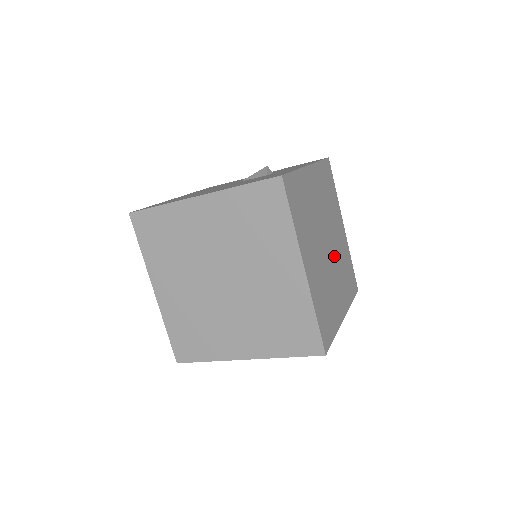
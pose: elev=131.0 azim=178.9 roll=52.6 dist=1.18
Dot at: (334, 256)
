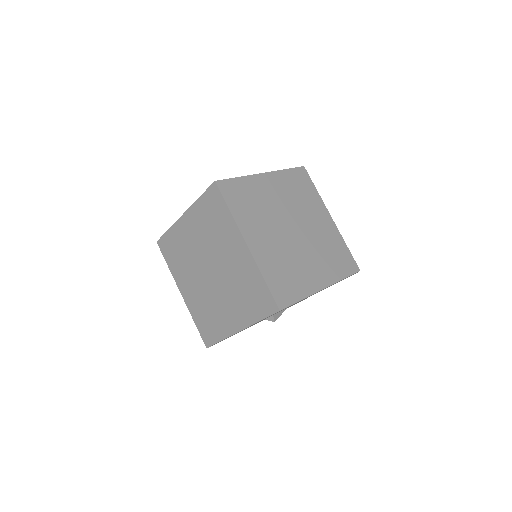
Dot at: occluded
